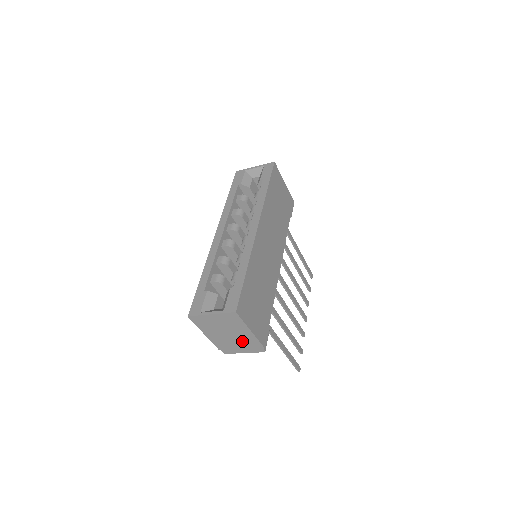
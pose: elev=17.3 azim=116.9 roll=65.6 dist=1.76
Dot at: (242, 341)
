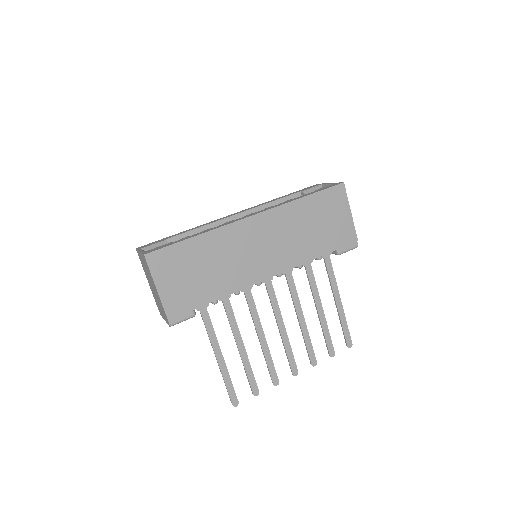
Dot at: (159, 301)
